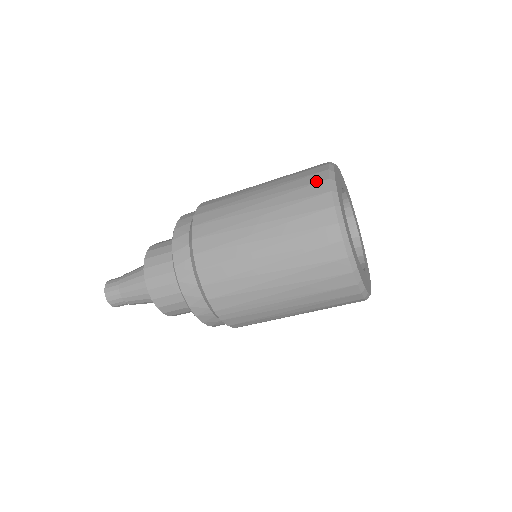
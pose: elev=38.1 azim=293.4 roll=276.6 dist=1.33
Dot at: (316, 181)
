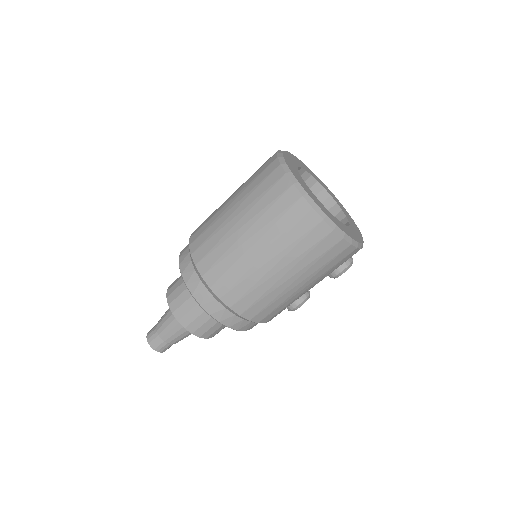
Dot at: occluded
